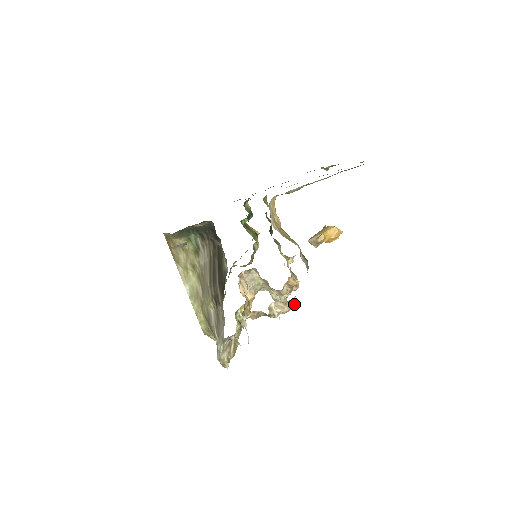
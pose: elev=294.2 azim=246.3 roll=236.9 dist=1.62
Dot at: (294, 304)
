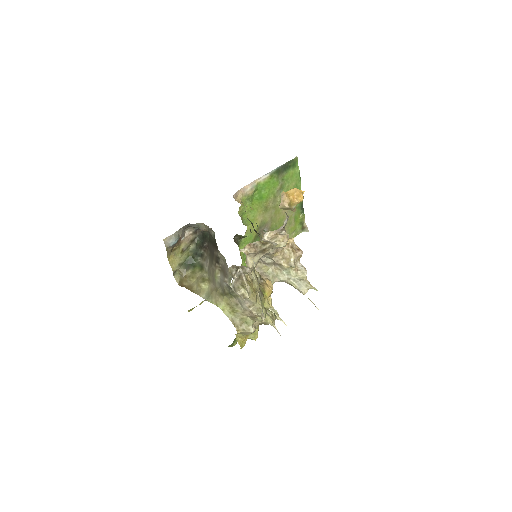
Dot at: (288, 235)
